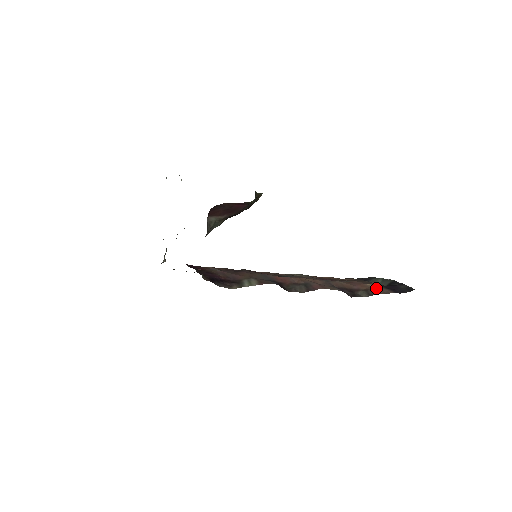
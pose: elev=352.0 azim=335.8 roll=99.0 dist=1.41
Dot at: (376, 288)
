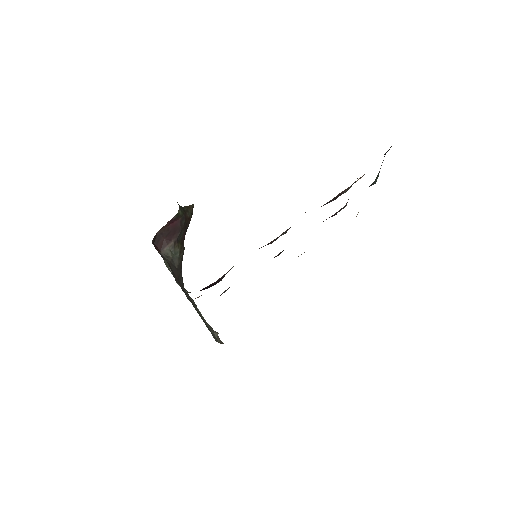
Dot at: (362, 176)
